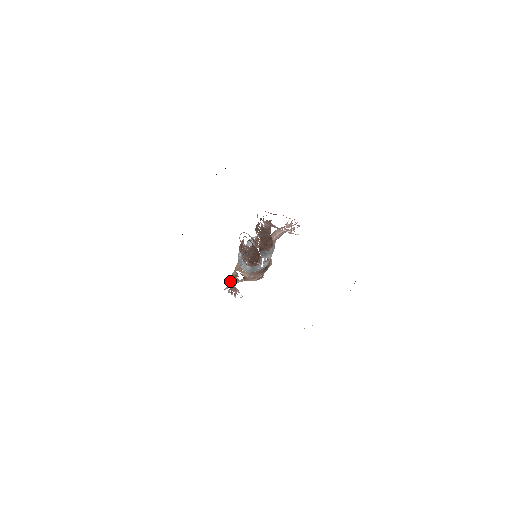
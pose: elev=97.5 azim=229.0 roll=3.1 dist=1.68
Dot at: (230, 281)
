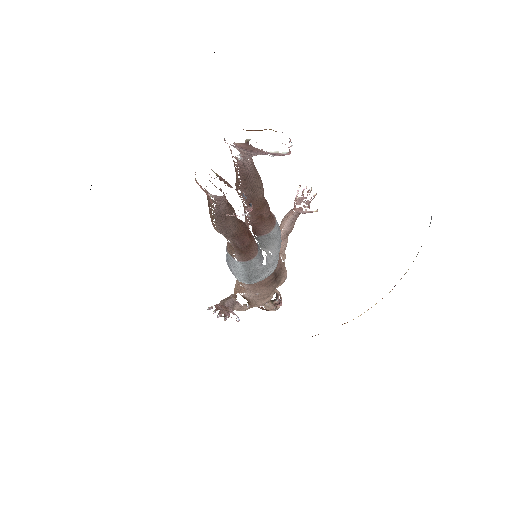
Dot at: (220, 301)
